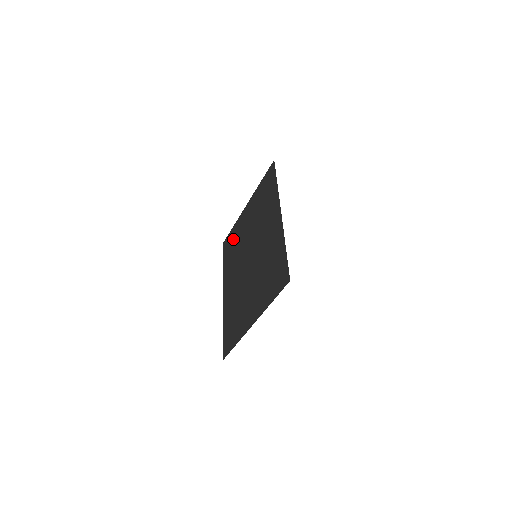
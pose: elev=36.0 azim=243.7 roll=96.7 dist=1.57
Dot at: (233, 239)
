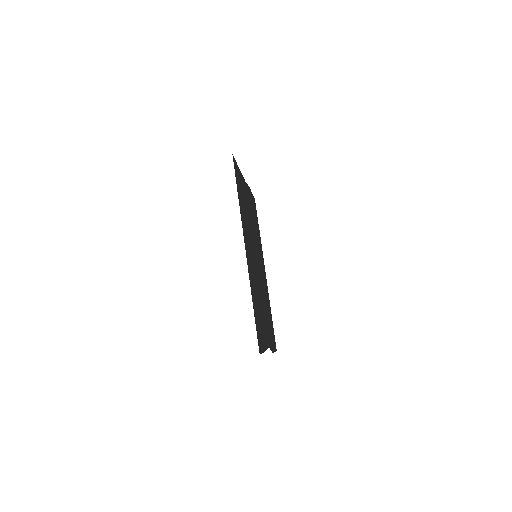
Dot at: occluded
